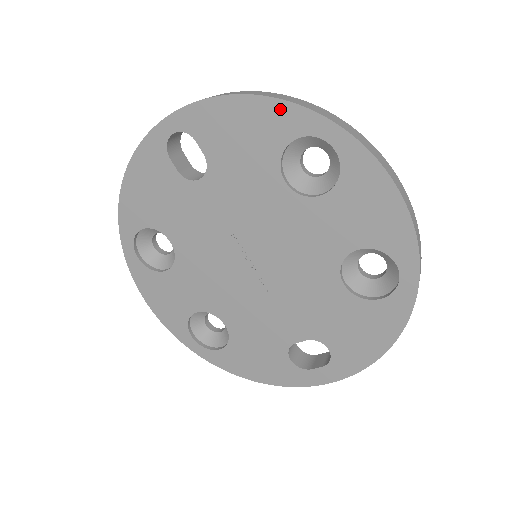
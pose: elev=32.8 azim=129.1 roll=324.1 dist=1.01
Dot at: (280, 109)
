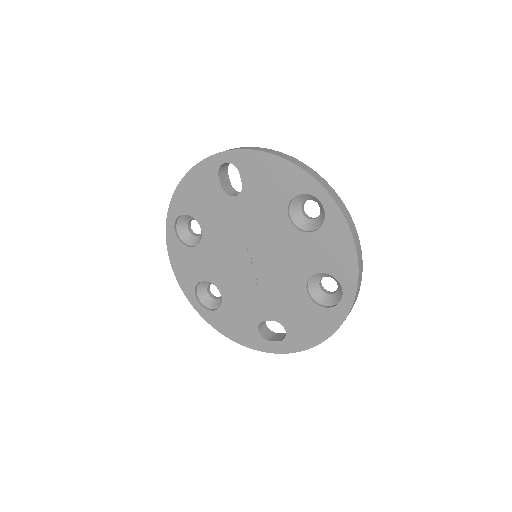
Dot at: (298, 173)
